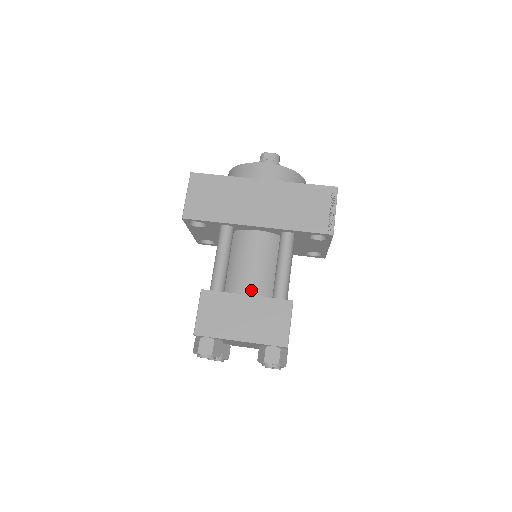
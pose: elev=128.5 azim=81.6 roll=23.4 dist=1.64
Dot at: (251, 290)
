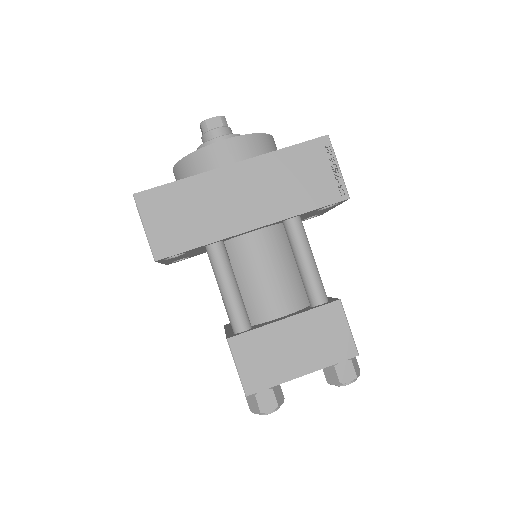
Dot at: (282, 307)
